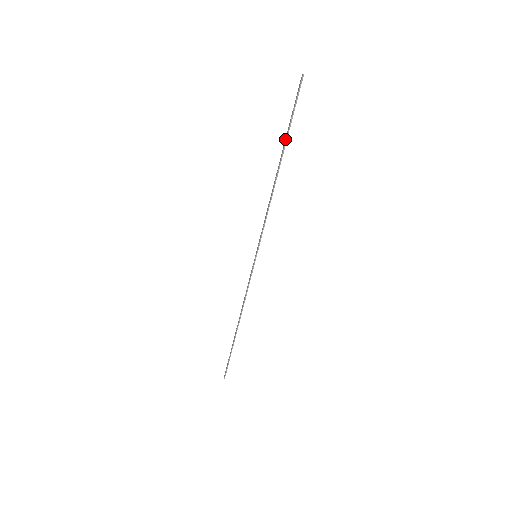
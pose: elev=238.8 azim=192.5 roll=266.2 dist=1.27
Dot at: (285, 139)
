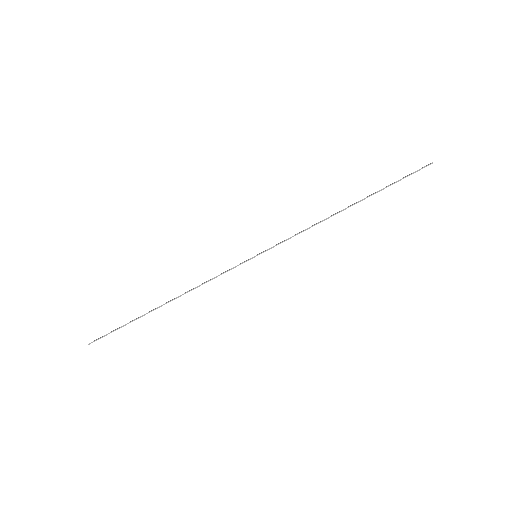
Dot at: (376, 192)
